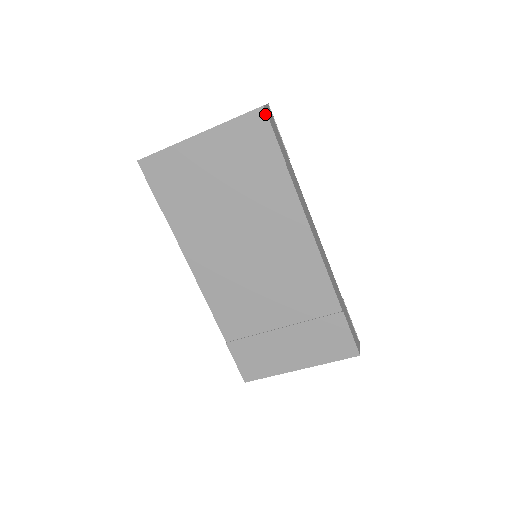
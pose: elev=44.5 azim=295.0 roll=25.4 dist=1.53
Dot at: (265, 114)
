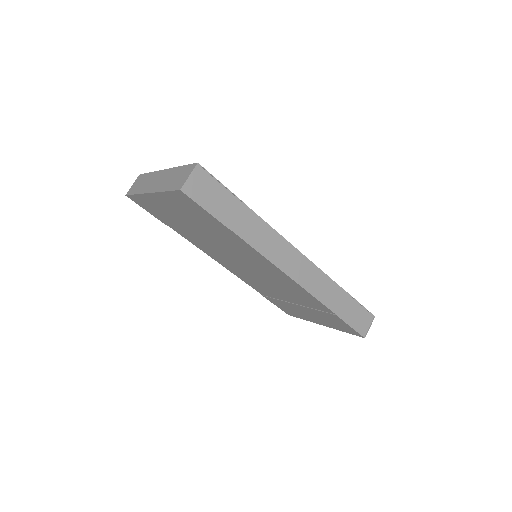
Dot at: (186, 195)
